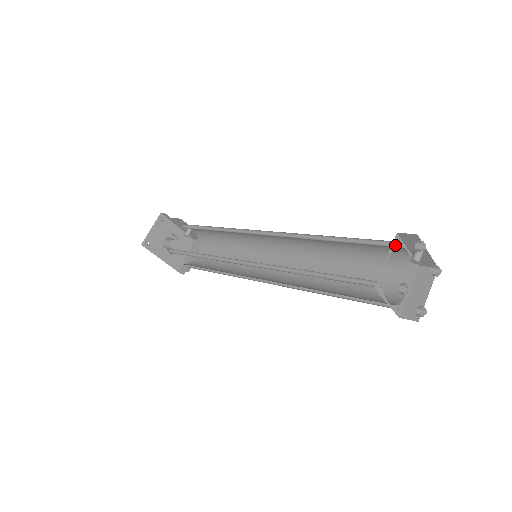
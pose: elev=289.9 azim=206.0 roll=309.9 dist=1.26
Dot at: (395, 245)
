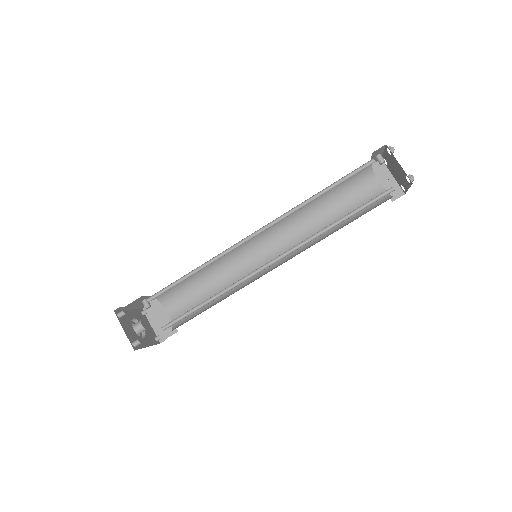
Dot at: occluded
